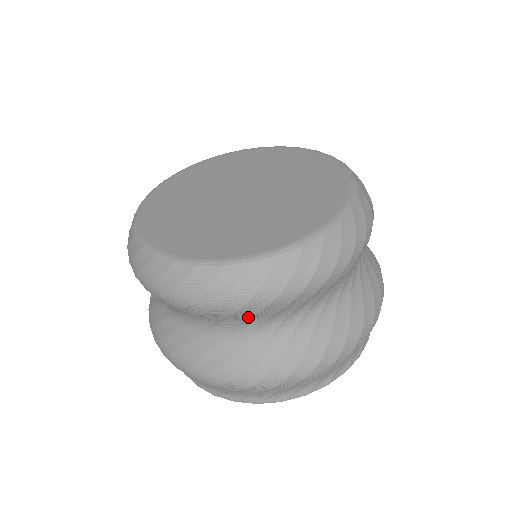
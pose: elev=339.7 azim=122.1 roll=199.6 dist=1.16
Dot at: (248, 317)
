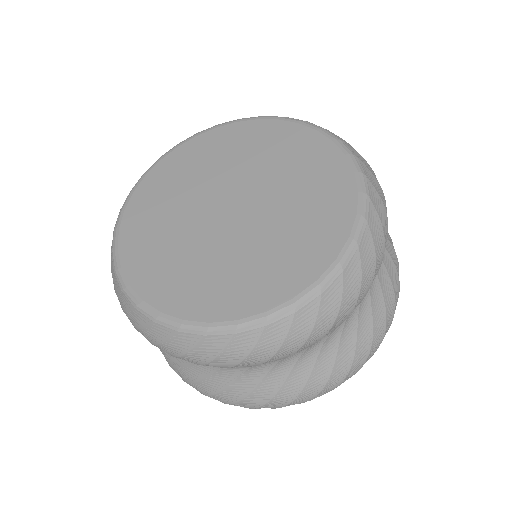
Dot at: occluded
